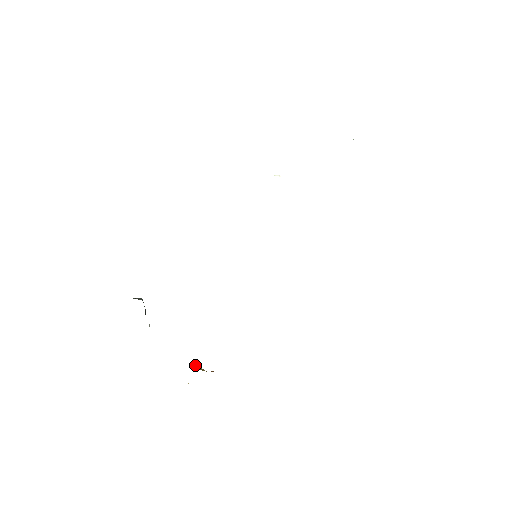
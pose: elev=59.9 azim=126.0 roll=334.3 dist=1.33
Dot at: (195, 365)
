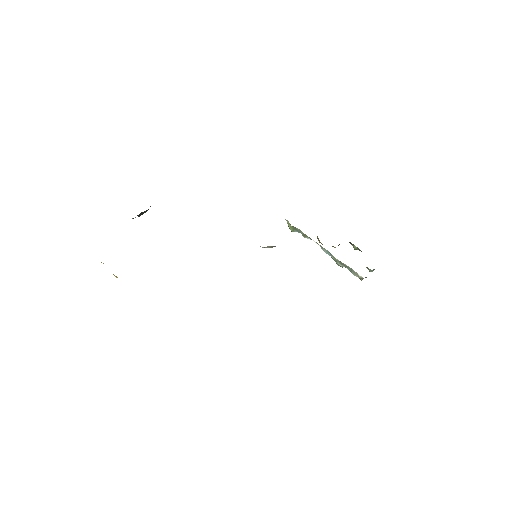
Dot at: occluded
